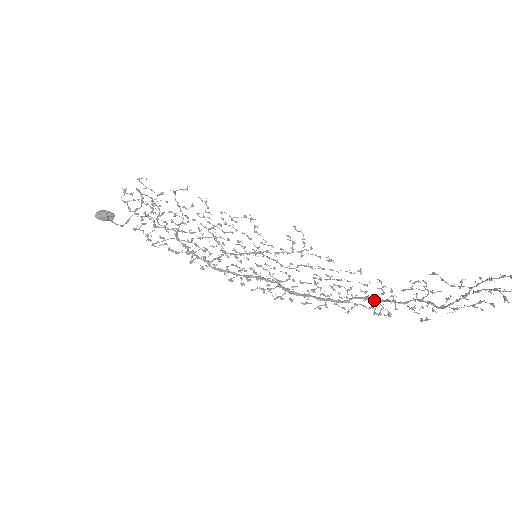
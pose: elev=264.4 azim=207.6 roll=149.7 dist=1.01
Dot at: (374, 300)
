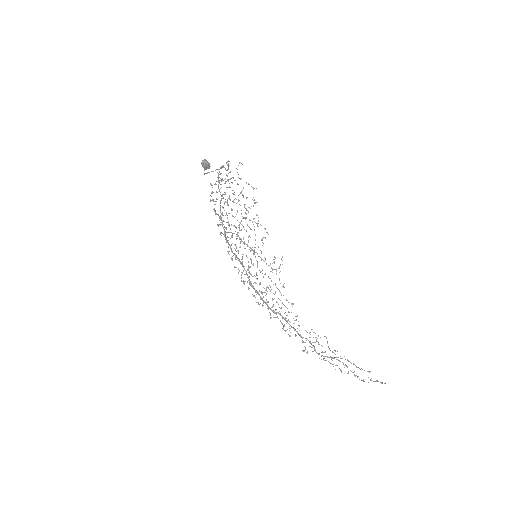
Dot at: (288, 323)
